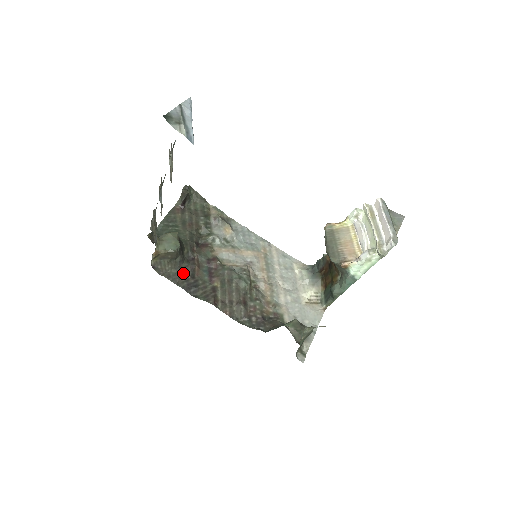
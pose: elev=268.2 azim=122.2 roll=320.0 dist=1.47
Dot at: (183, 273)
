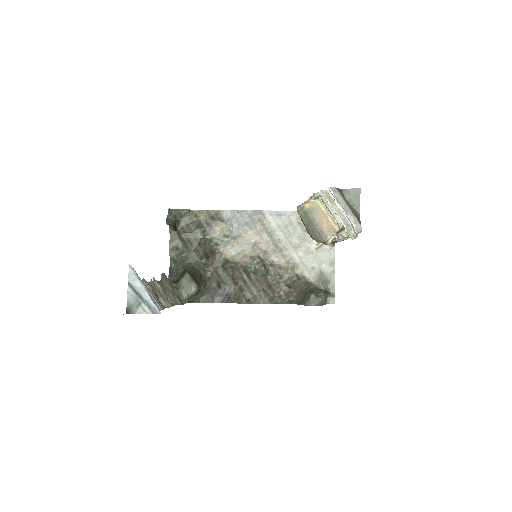
Dot at: (212, 291)
